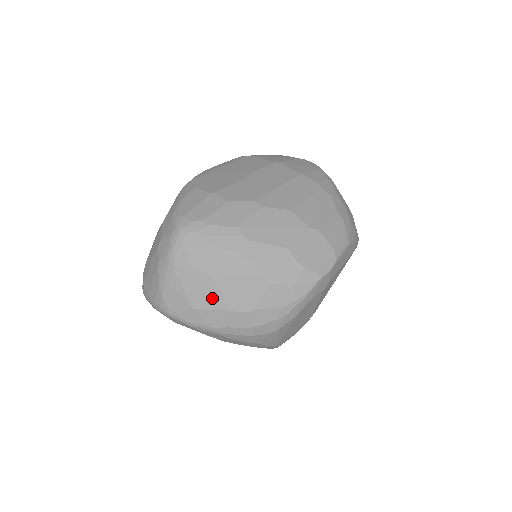
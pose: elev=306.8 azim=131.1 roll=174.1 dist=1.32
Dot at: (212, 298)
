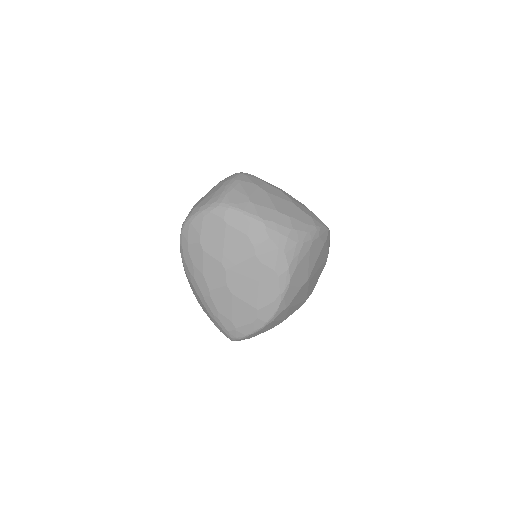
Dot at: (265, 201)
